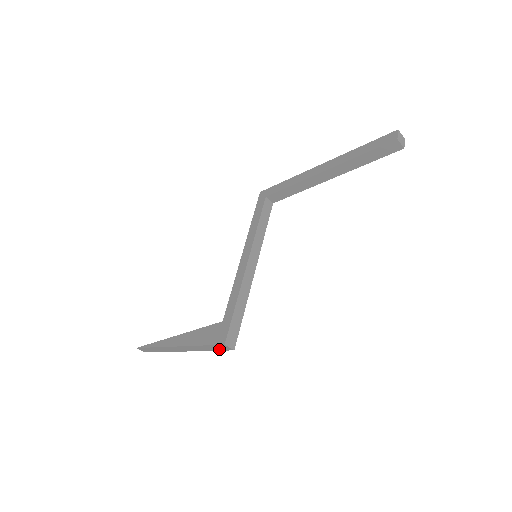
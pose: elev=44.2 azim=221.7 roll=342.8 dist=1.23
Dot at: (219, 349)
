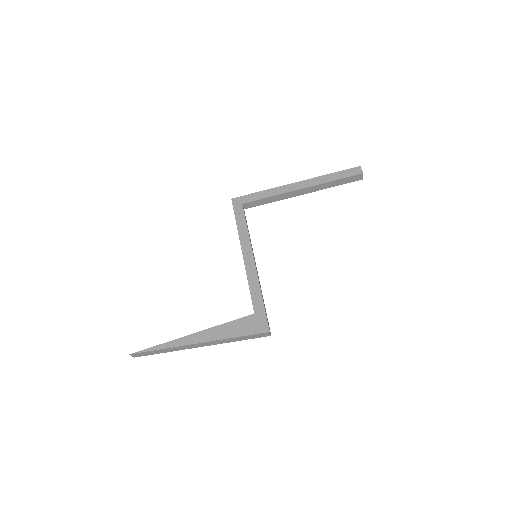
Dot at: (254, 337)
